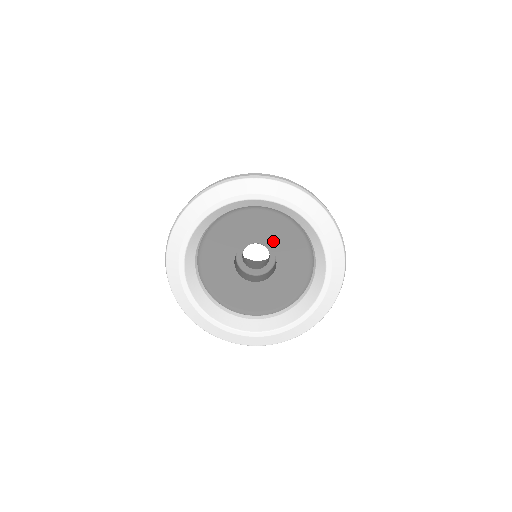
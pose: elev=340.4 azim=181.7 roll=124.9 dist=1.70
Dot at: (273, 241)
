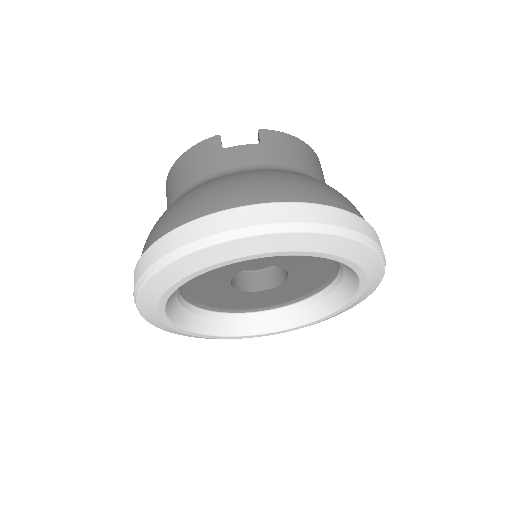
Dot at: (245, 264)
